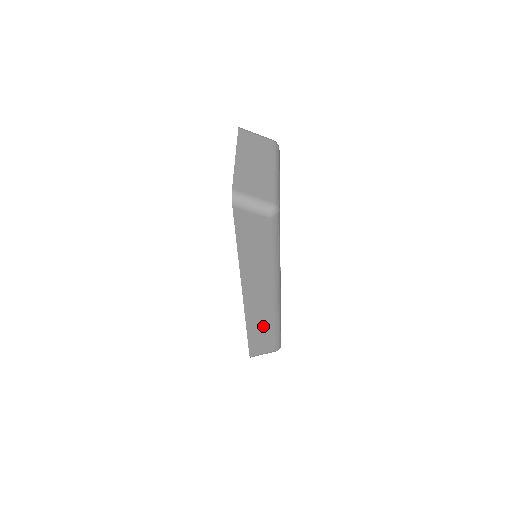
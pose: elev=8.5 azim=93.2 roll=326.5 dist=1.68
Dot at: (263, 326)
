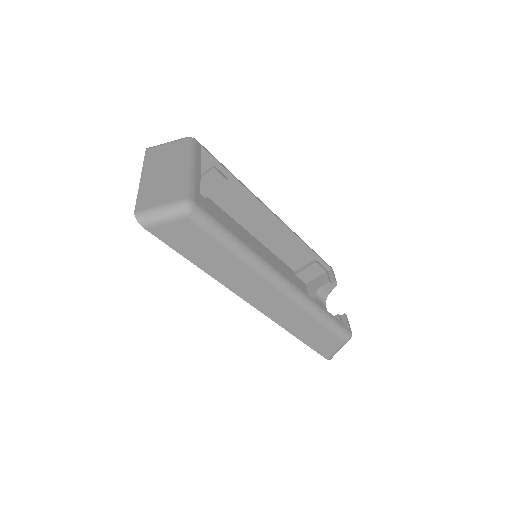
Dot at: (305, 323)
